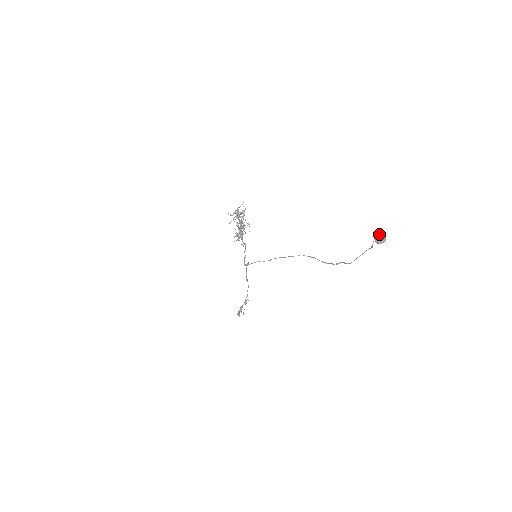
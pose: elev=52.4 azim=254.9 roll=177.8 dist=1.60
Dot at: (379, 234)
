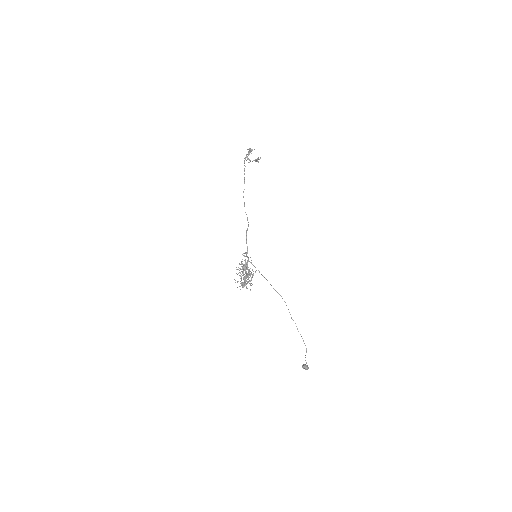
Dot at: occluded
